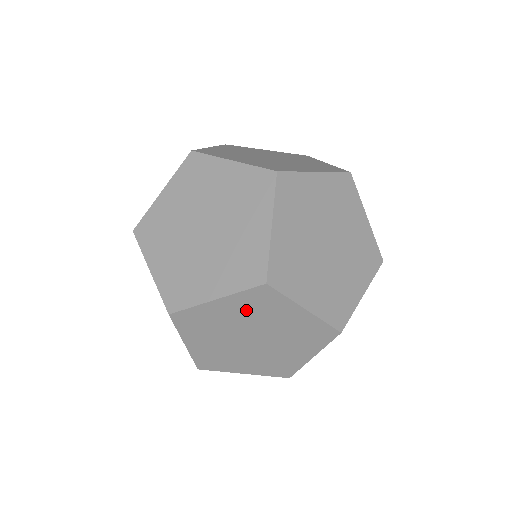
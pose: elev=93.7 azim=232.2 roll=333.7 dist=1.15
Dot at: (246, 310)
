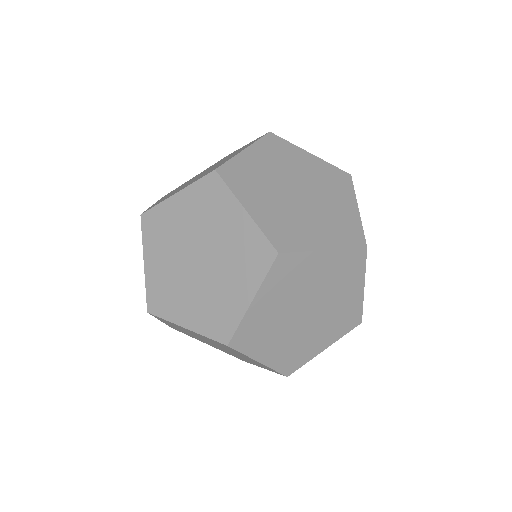
Dot at: occluded
